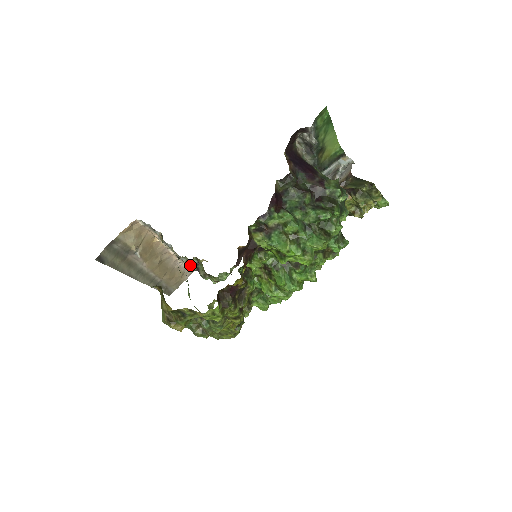
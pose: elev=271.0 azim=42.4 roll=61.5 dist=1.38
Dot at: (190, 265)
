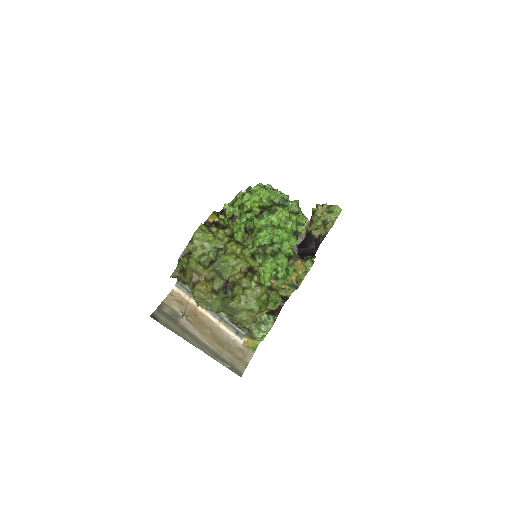
Dot at: (237, 327)
